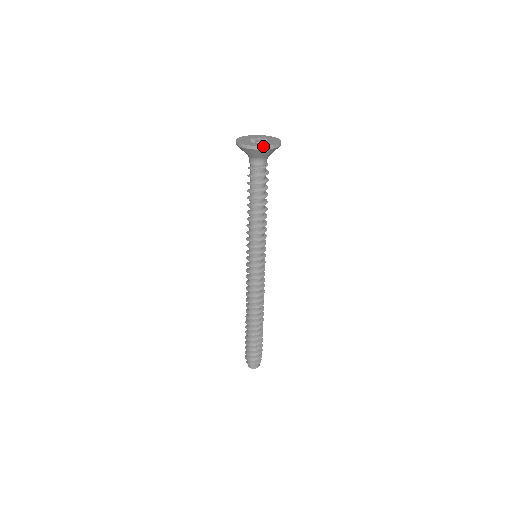
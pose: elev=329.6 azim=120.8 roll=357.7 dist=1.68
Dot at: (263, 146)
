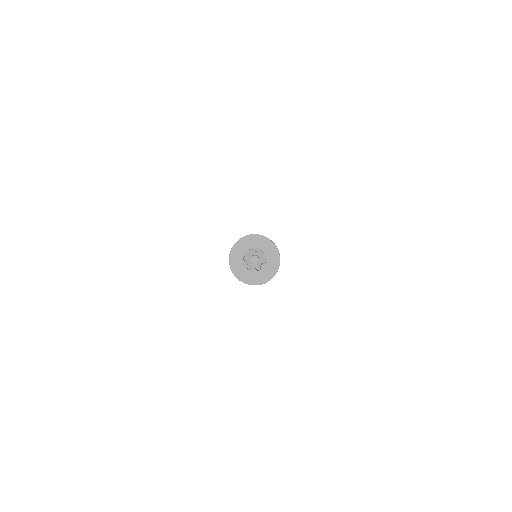
Dot at: occluded
